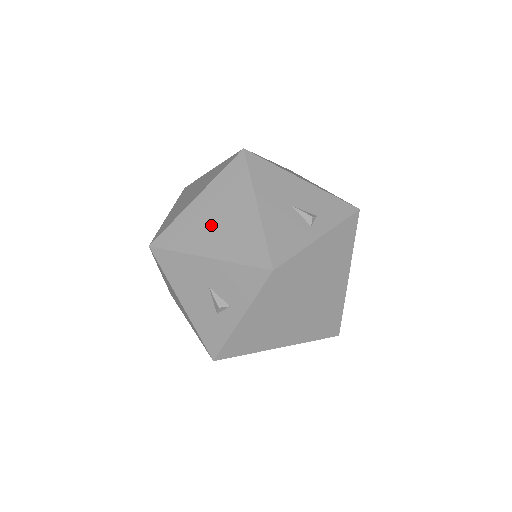
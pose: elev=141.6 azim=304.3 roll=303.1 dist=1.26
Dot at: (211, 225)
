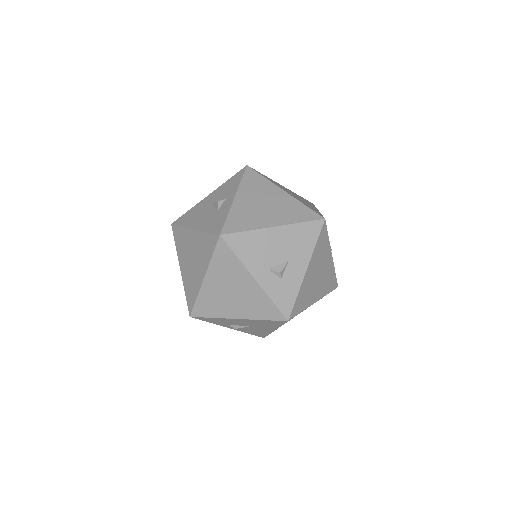
Dot at: occluded
